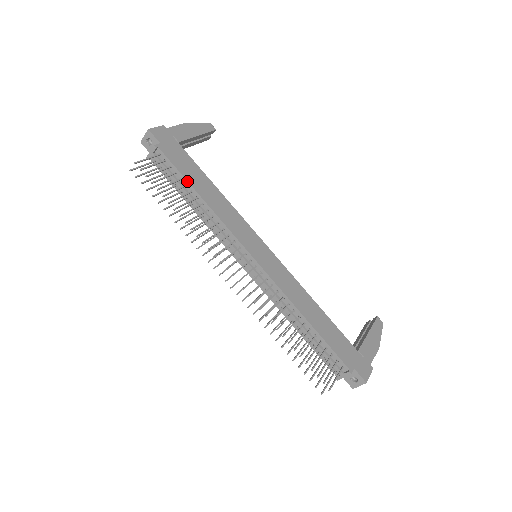
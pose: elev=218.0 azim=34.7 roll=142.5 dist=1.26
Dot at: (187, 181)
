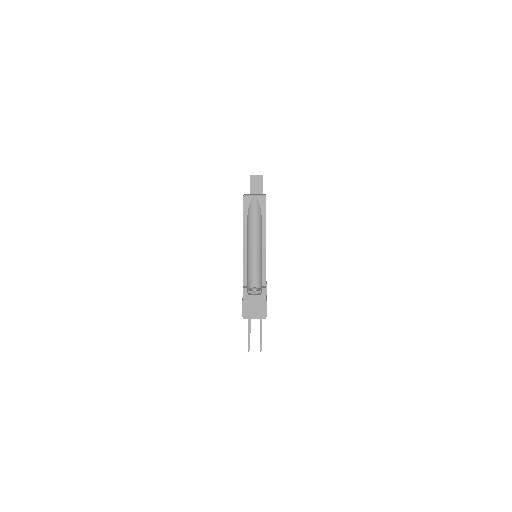
Dot at: occluded
